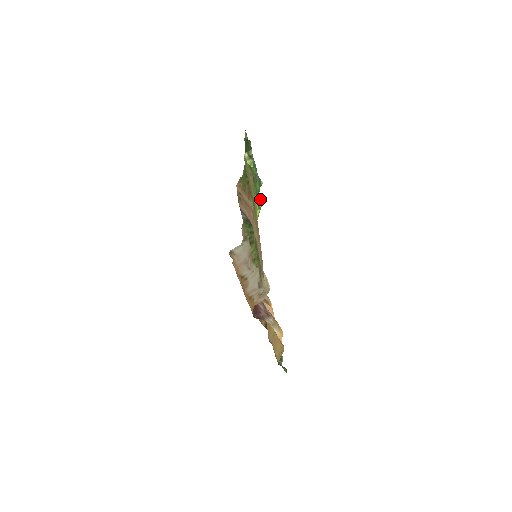
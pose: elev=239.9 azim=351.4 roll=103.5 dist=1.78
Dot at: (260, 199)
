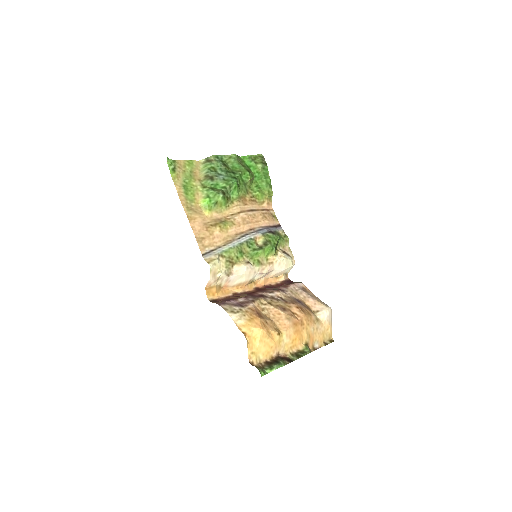
Dot at: (212, 190)
